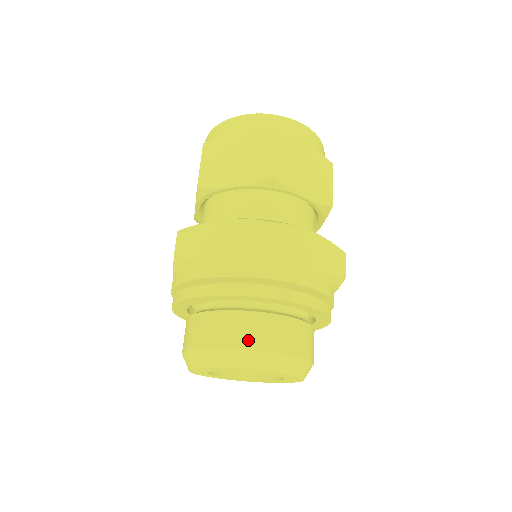
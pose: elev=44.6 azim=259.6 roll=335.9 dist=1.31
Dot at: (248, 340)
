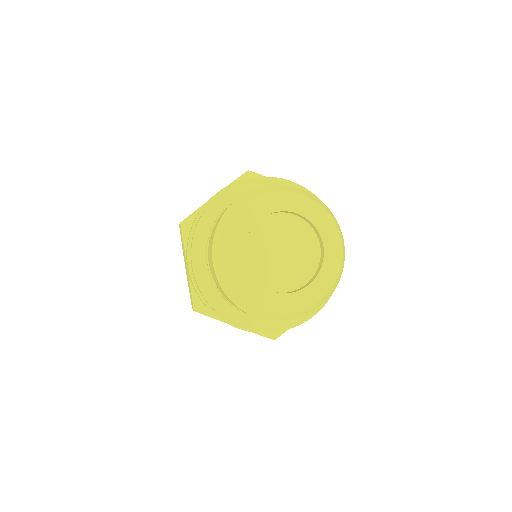
Dot at: occluded
